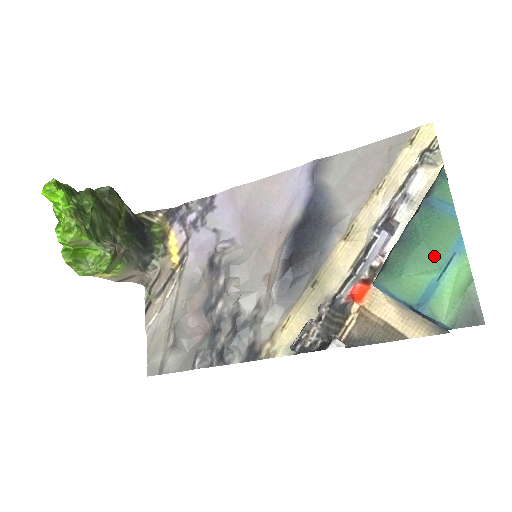
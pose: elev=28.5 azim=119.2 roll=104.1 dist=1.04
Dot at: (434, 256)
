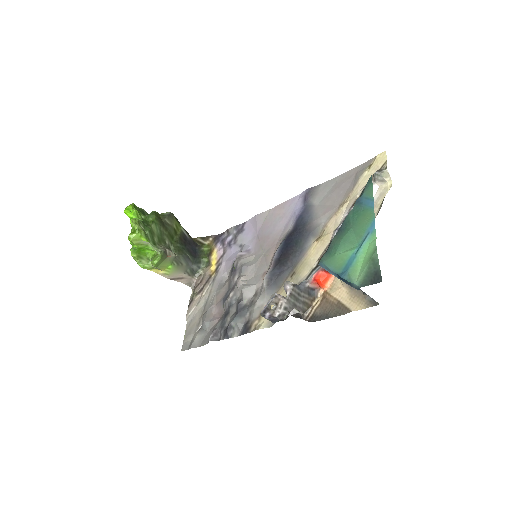
Dot at: (357, 237)
